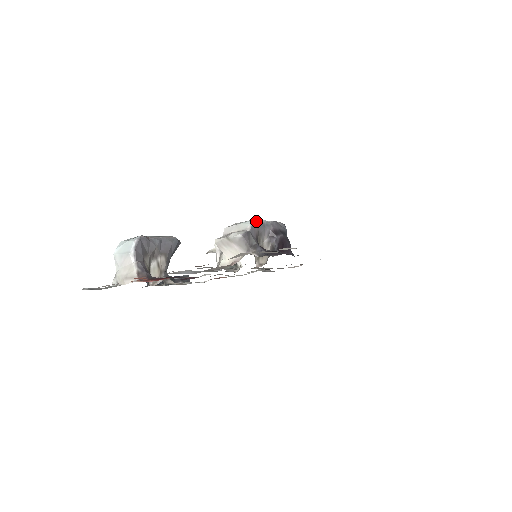
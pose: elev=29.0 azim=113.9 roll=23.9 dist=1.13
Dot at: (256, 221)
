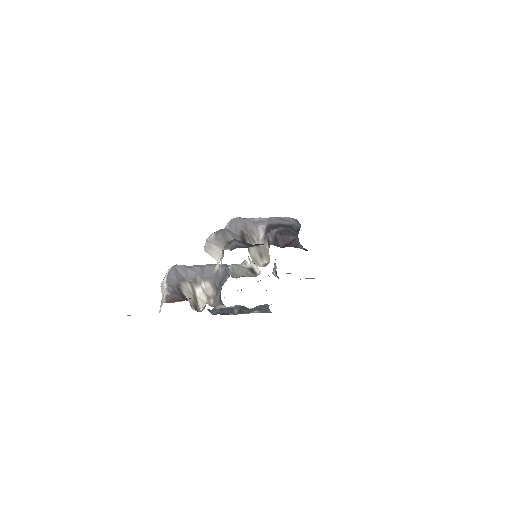
Dot at: (239, 218)
